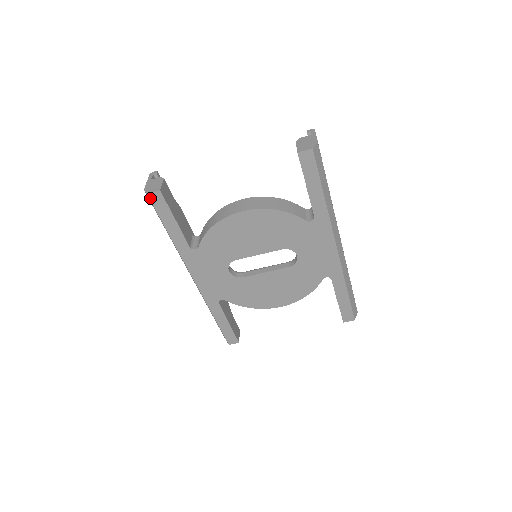
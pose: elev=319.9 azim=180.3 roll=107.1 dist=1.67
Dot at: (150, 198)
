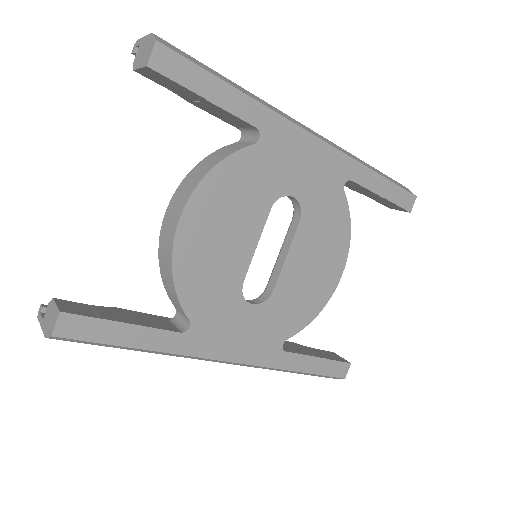
Dot at: (62, 336)
